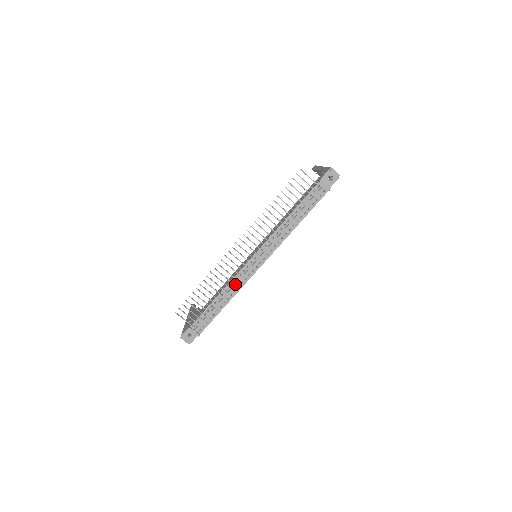
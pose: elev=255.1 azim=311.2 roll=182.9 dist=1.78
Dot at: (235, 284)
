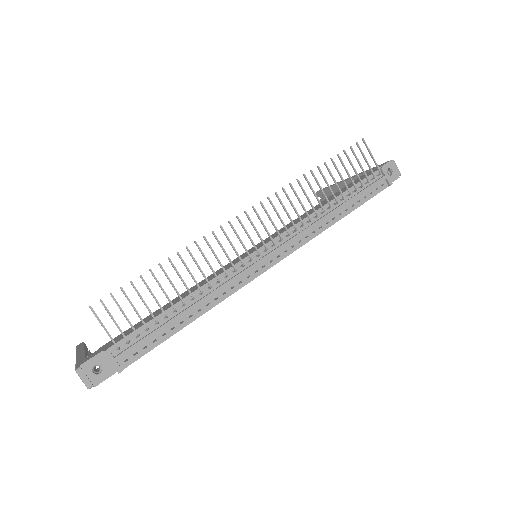
Dot at: (221, 285)
